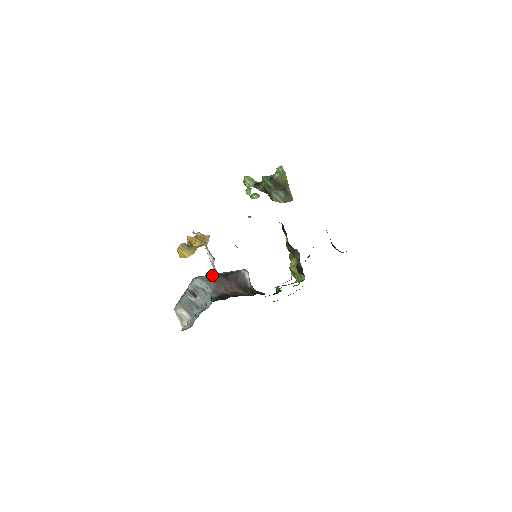
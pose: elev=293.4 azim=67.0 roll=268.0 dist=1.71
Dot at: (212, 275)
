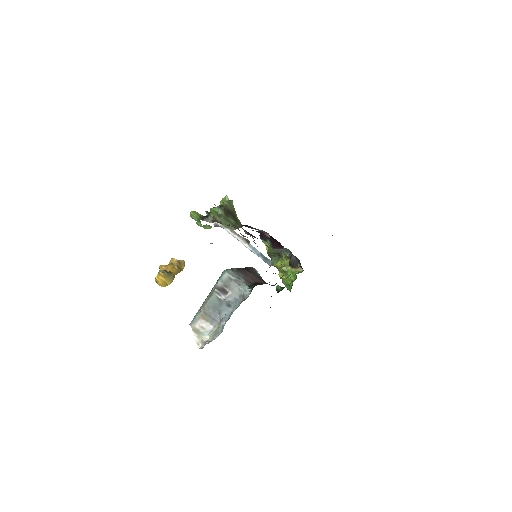
Dot at: (237, 268)
